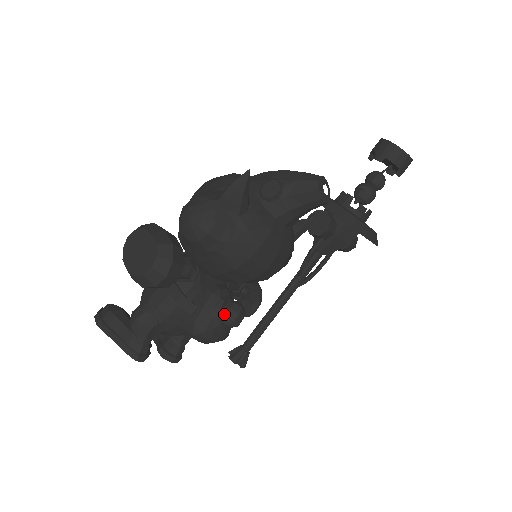
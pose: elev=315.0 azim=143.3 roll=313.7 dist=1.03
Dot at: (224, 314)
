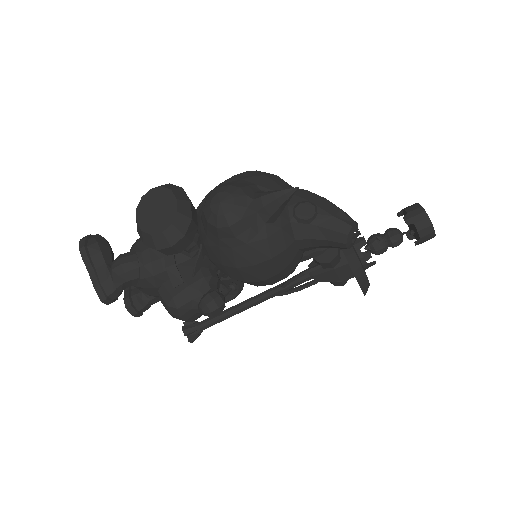
Dot at: (205, 301)
